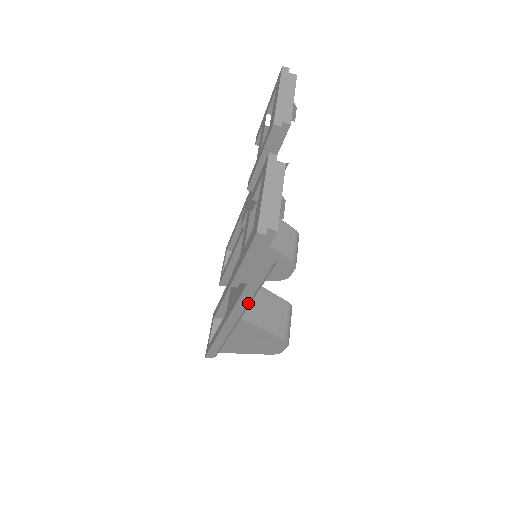
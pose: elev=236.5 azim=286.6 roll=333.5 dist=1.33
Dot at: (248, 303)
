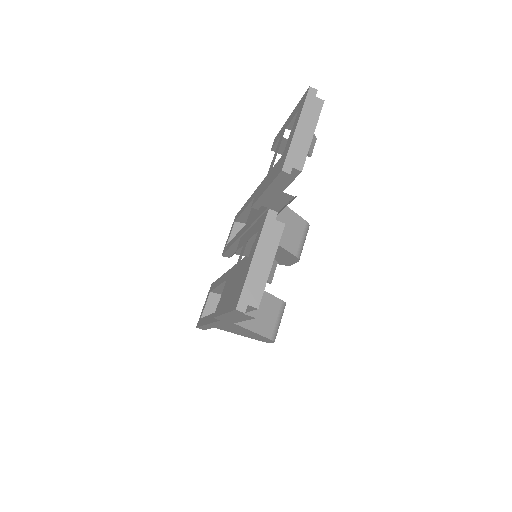
Dot at: occluded
